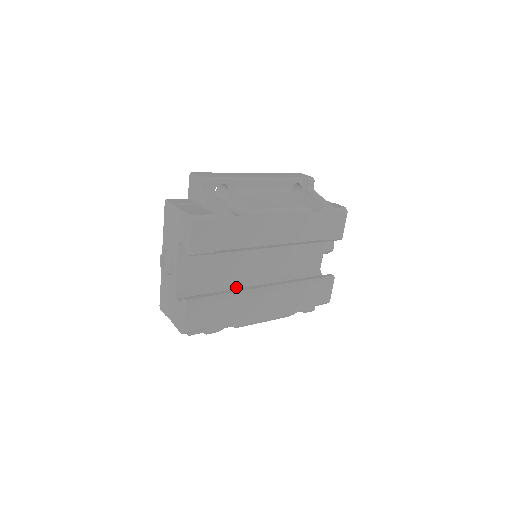
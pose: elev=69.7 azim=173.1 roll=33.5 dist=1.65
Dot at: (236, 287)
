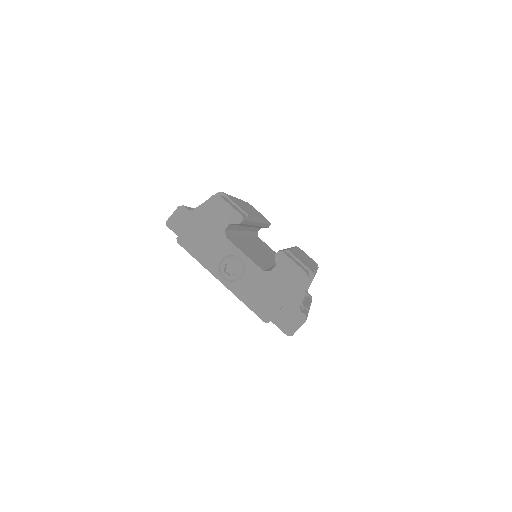
Dot at: occluded
